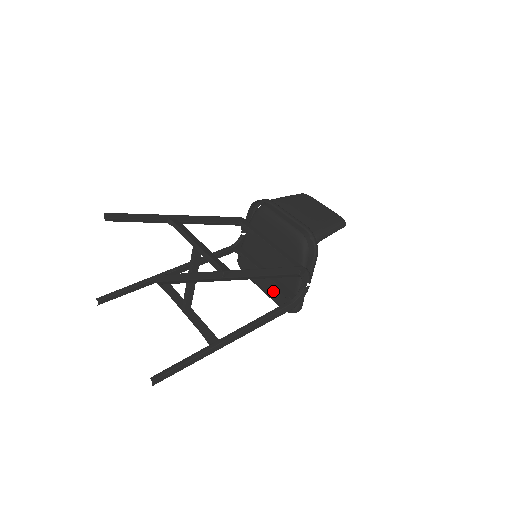
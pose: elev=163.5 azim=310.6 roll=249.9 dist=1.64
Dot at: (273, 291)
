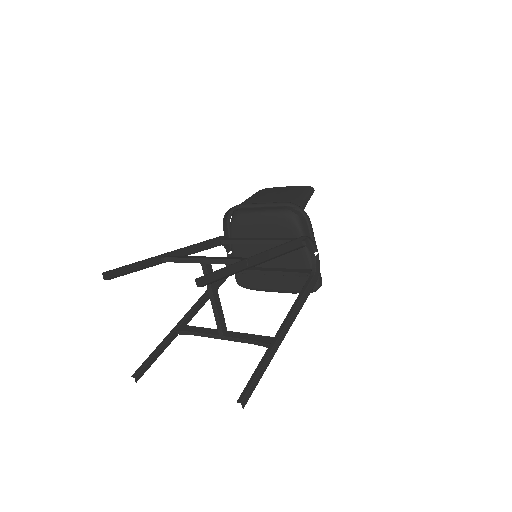
Dot at: (287, 283)
